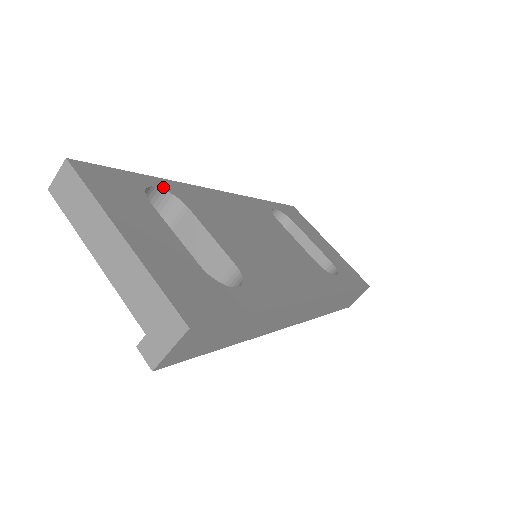
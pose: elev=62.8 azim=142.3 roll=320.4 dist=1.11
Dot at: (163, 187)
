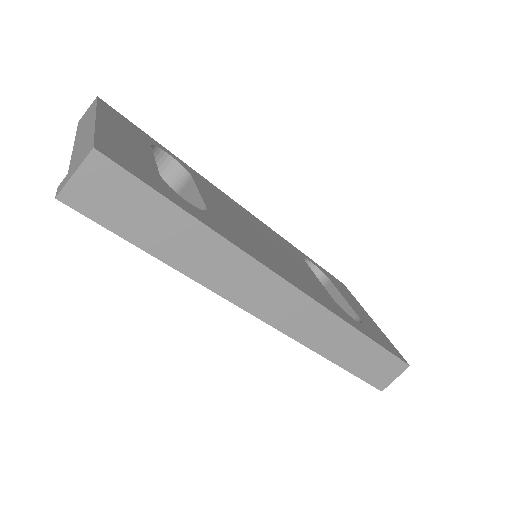
Dot at: (178, 161)
